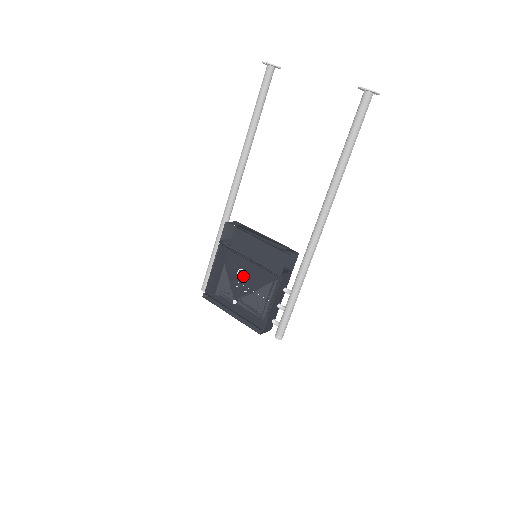
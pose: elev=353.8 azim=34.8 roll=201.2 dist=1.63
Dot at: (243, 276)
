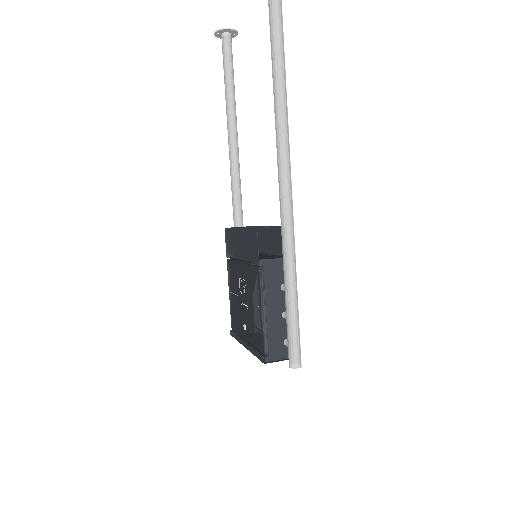
Dot at: (242, 286)
